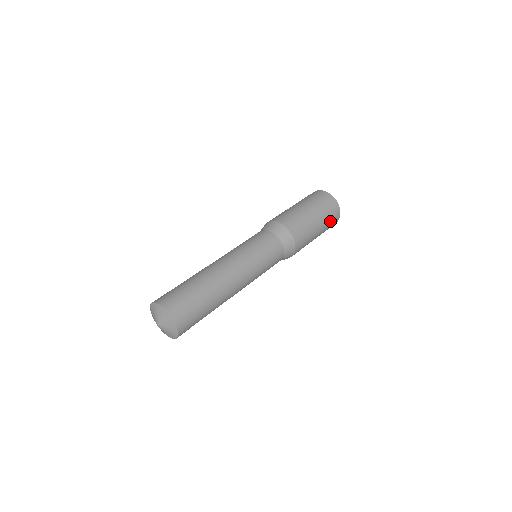
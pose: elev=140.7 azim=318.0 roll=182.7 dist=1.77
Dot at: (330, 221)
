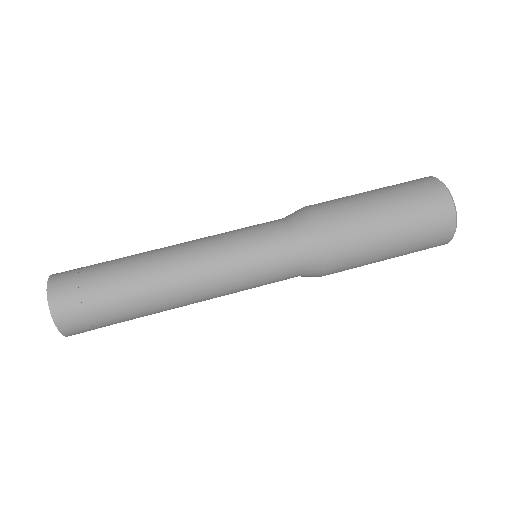
Dot at: (425, 234)
